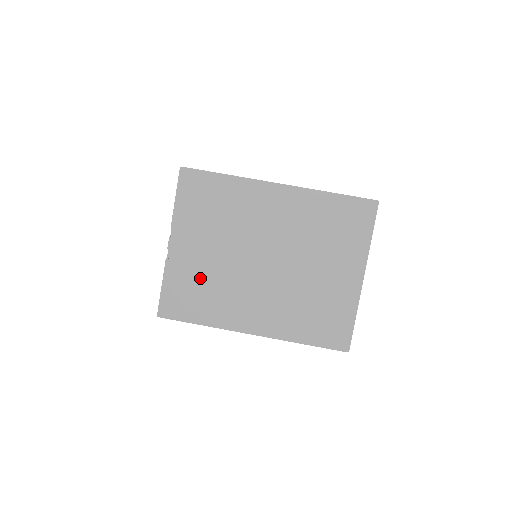
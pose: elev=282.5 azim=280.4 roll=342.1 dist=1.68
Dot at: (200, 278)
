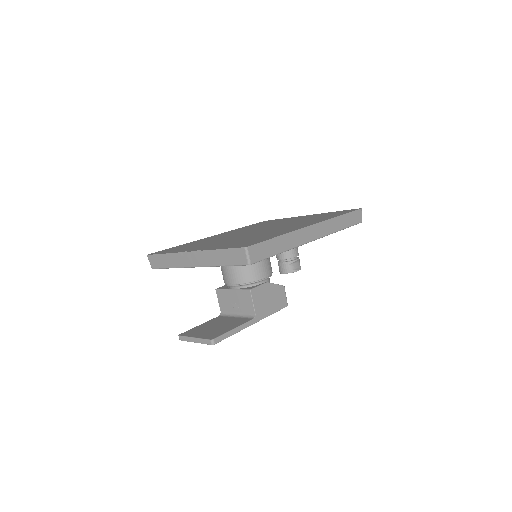
Dot at: (238, 241)
